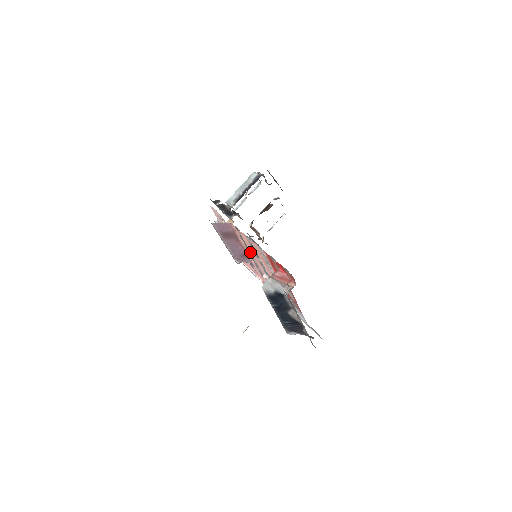
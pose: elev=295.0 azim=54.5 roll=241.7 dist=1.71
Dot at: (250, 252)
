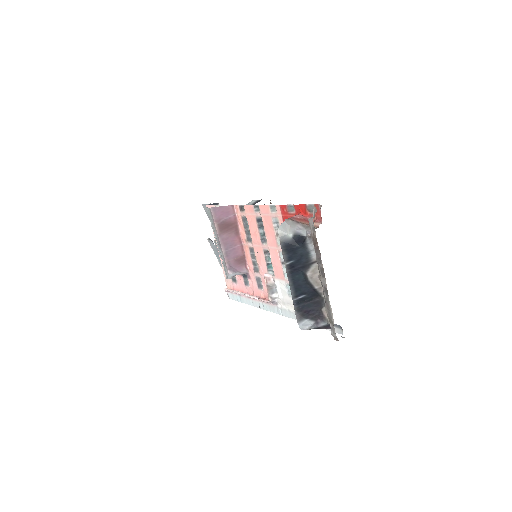
Dot at: (251, 244)
